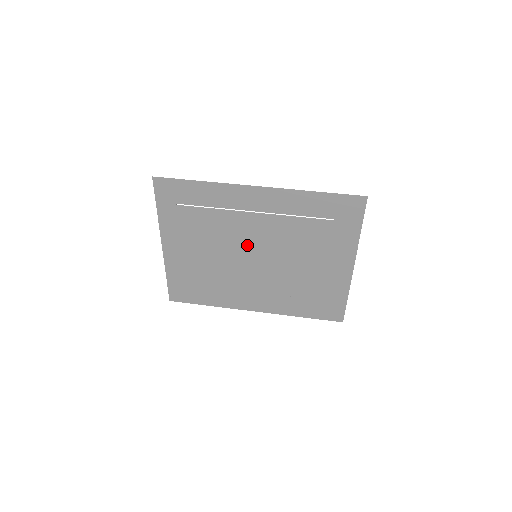
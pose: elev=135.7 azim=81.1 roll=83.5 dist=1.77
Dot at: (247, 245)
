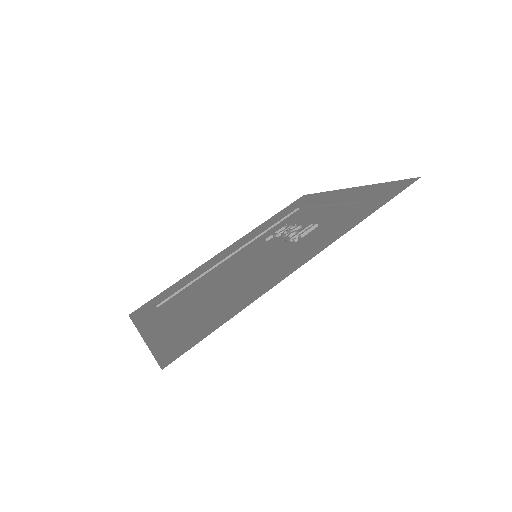
Dot at: (253, 265)
